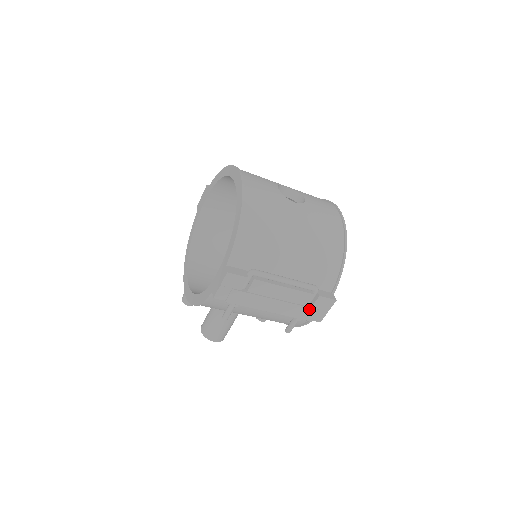
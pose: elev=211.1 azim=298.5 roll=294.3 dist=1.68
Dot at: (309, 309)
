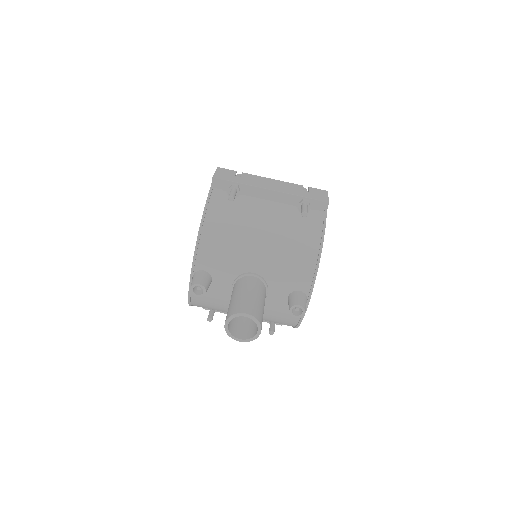
Dot at: (307, 192)
